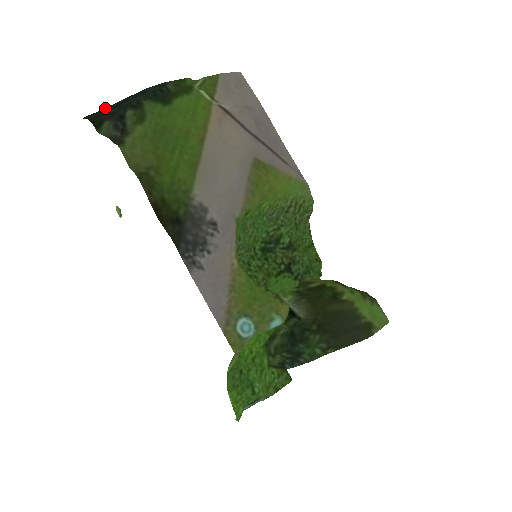
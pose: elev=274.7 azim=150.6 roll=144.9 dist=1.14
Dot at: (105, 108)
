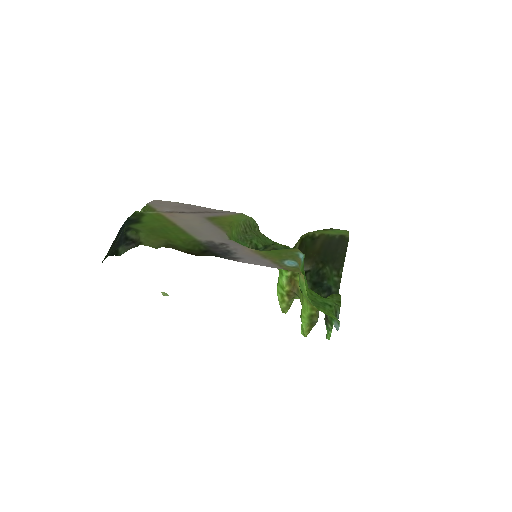
Dot at: (109, 250)
